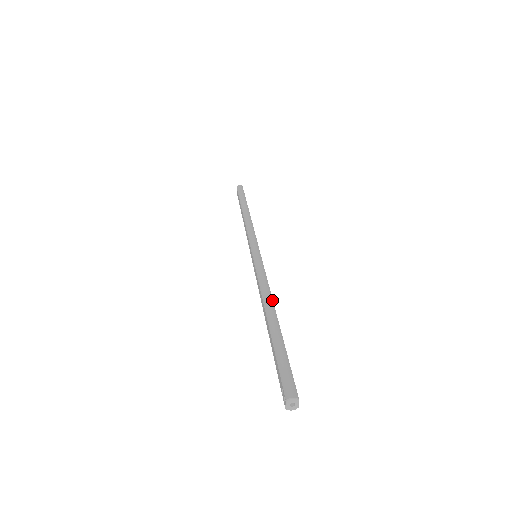
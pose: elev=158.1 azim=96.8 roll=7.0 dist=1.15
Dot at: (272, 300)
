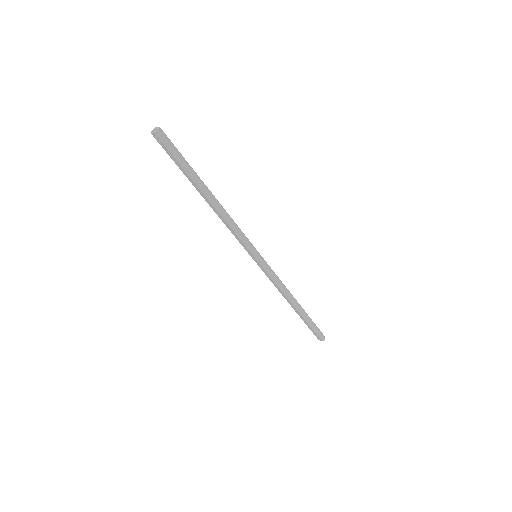
Dot at: (292, 295)
